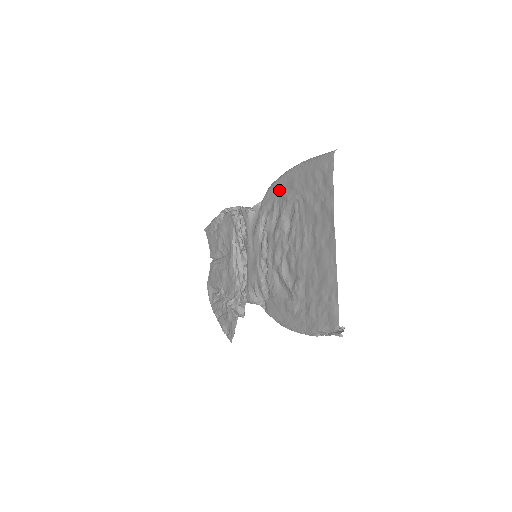
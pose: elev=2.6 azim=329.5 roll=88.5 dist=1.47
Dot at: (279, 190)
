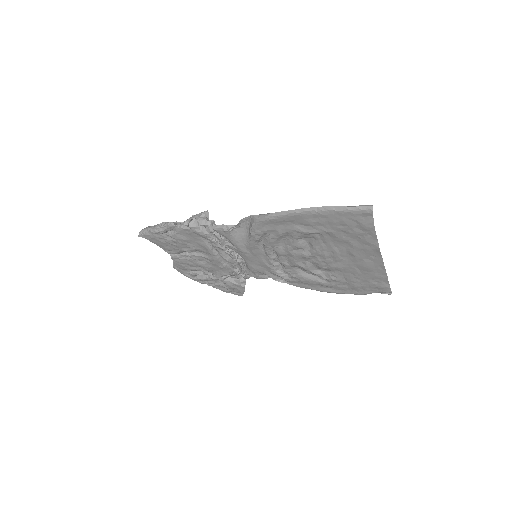
Dot at: (282, 224)
